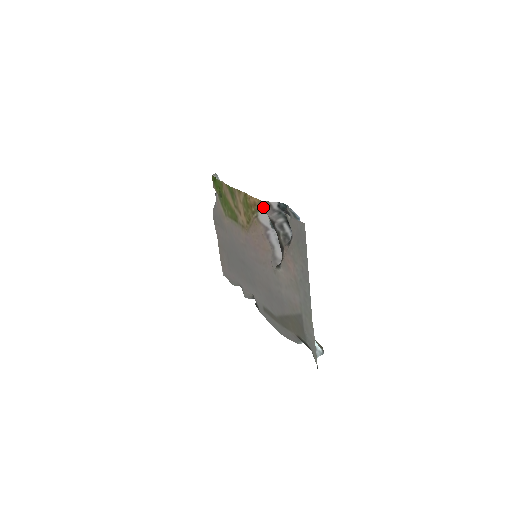
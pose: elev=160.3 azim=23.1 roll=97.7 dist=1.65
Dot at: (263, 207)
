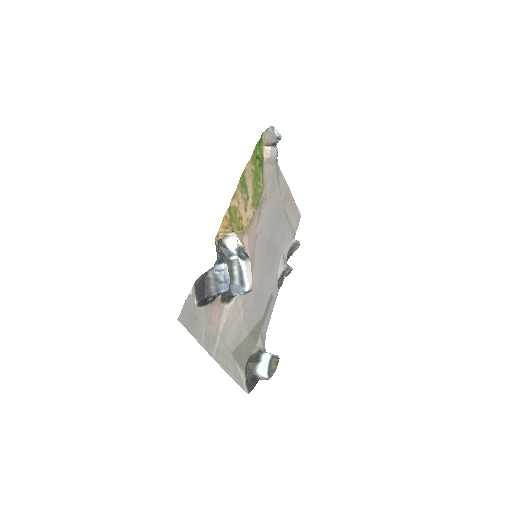
Dot at: (217, 244)
